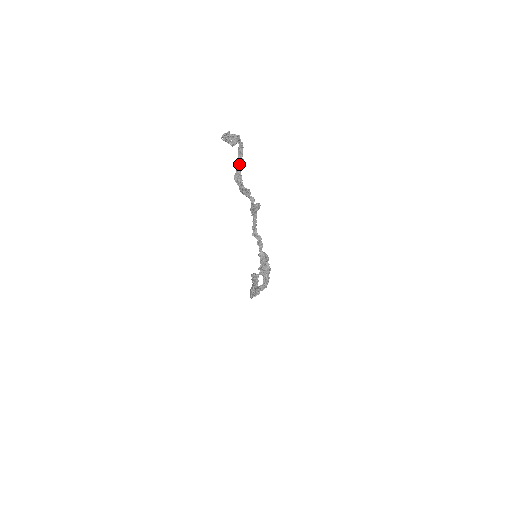
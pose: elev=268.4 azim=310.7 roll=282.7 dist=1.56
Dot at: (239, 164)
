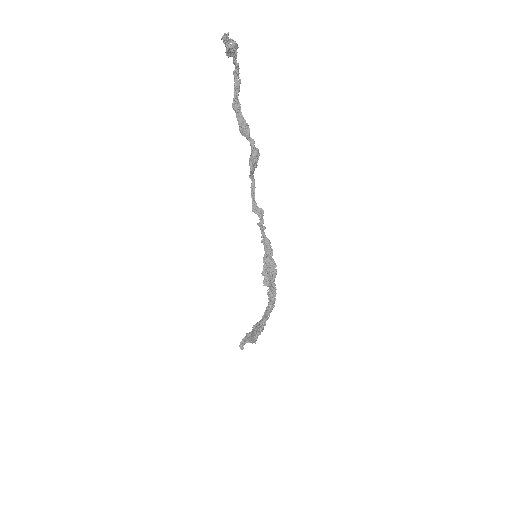
Dot at: (236, 87)
